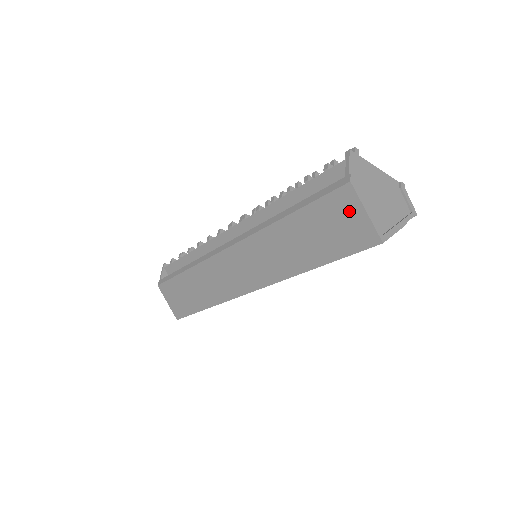
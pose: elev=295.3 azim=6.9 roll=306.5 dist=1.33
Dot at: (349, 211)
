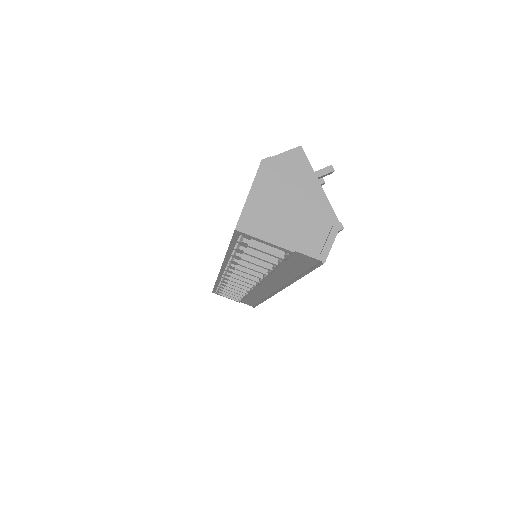
Dot at: occluded
